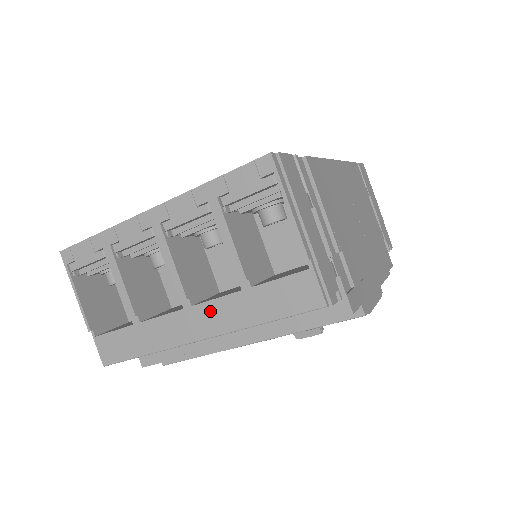
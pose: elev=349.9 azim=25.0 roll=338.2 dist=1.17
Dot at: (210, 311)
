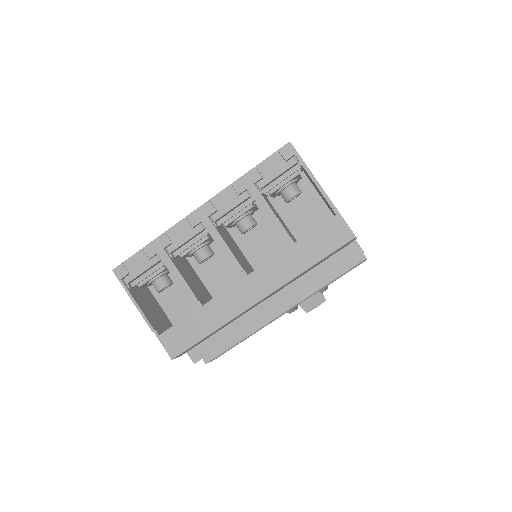
Dot at: (264, 273)
